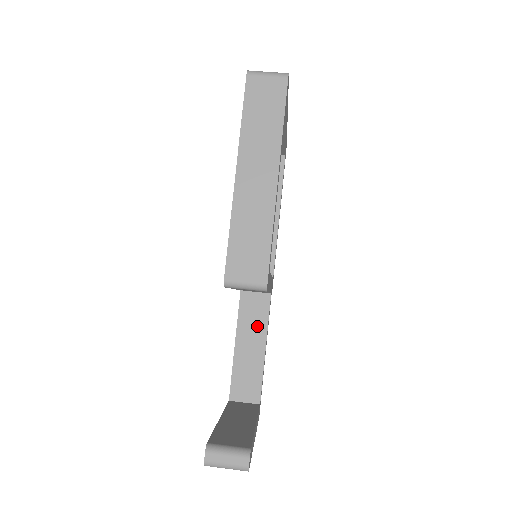
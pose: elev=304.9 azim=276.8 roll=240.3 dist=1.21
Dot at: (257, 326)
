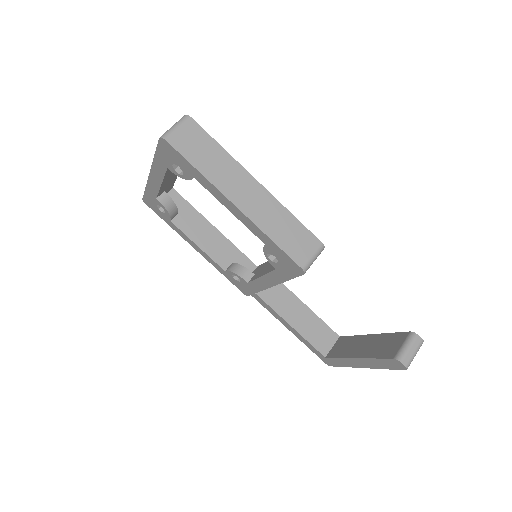
Dot at: (288, 300)
